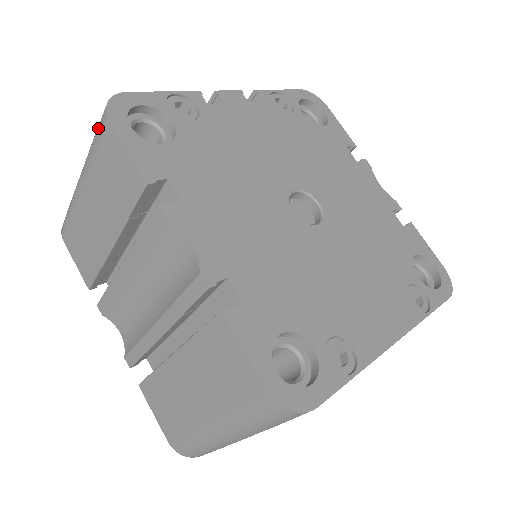
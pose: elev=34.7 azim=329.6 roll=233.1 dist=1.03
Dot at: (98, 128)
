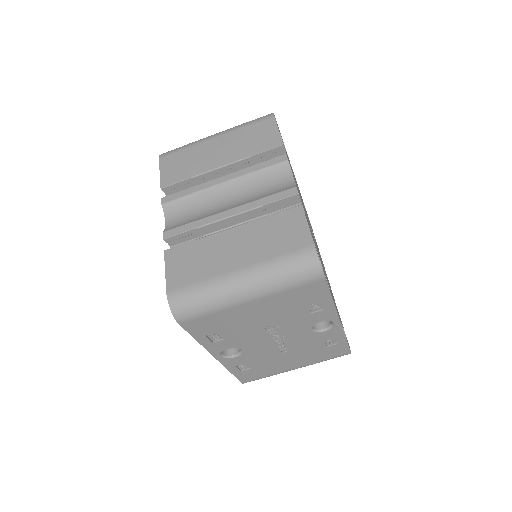
Dot at: (258, 118)
